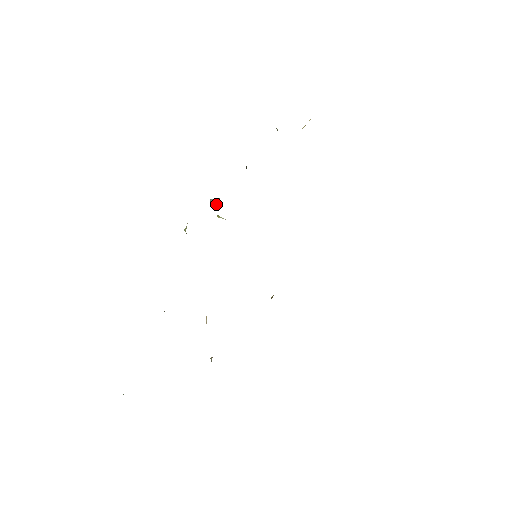
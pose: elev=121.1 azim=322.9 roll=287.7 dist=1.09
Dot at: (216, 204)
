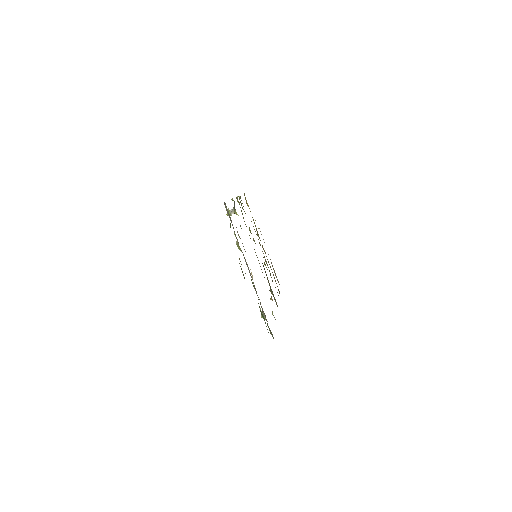
Dot at: (233, 211)
